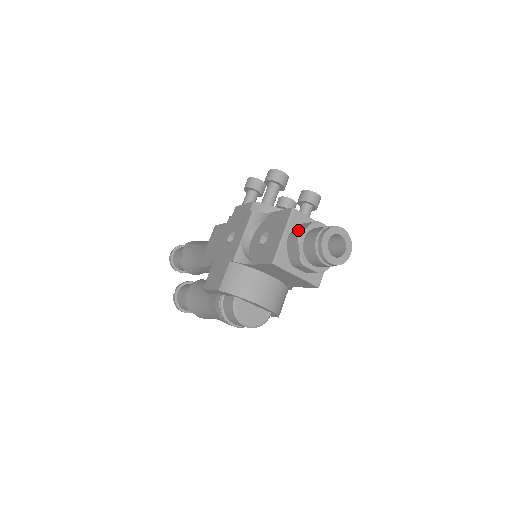
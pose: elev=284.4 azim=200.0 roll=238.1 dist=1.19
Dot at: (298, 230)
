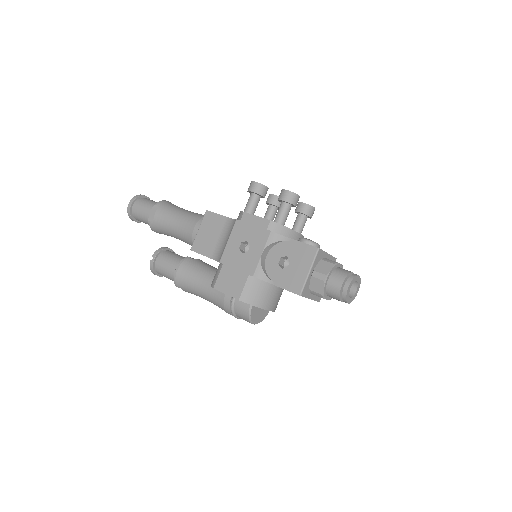
Dot at: (322, 270)
